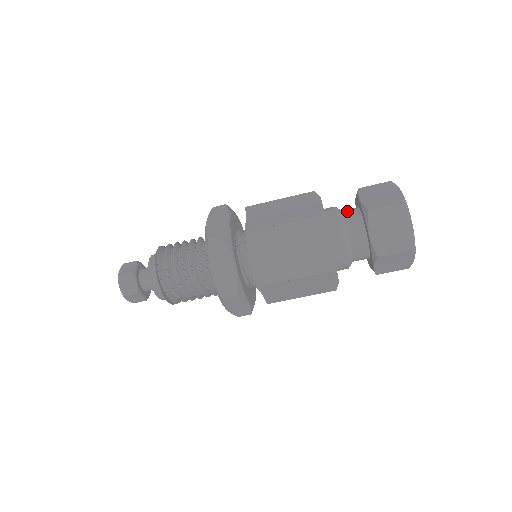
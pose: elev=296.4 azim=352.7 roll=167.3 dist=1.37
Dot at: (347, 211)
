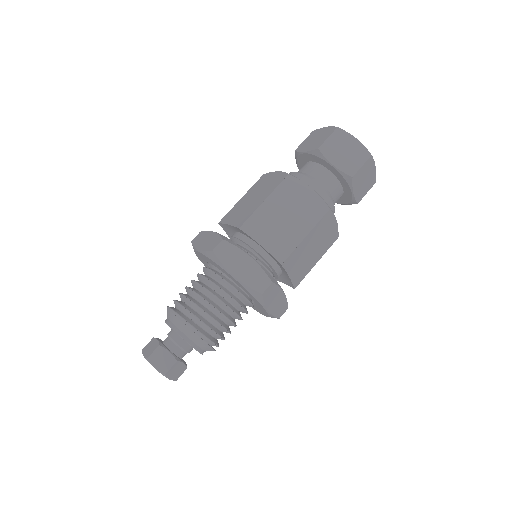
Dot at: (300, 169)
